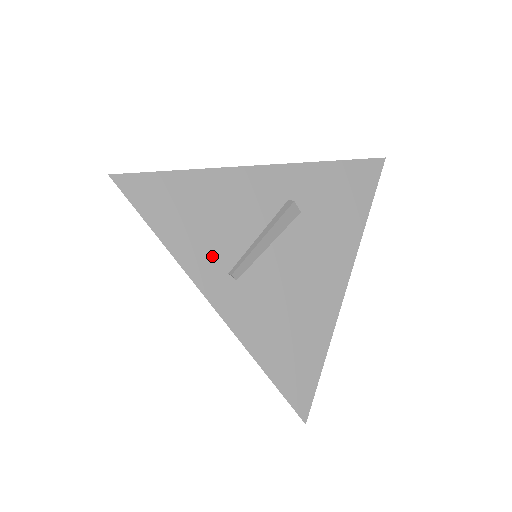
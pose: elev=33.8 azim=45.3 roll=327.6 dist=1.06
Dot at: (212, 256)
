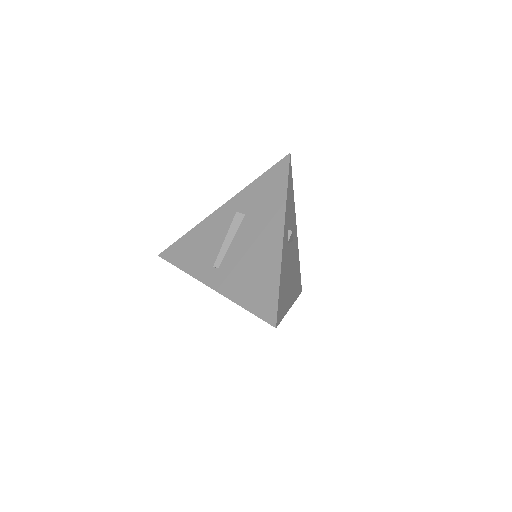
Dot at: (205, 263)
